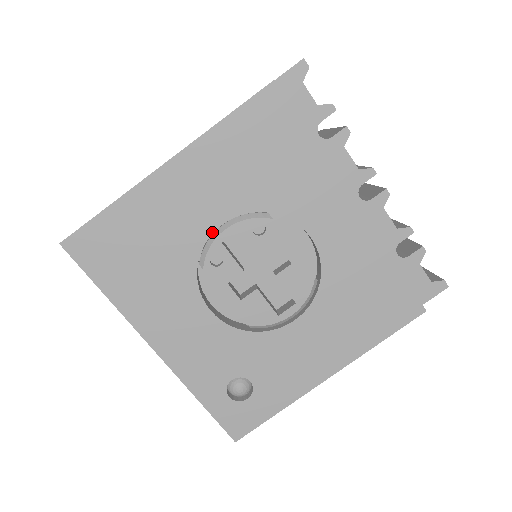
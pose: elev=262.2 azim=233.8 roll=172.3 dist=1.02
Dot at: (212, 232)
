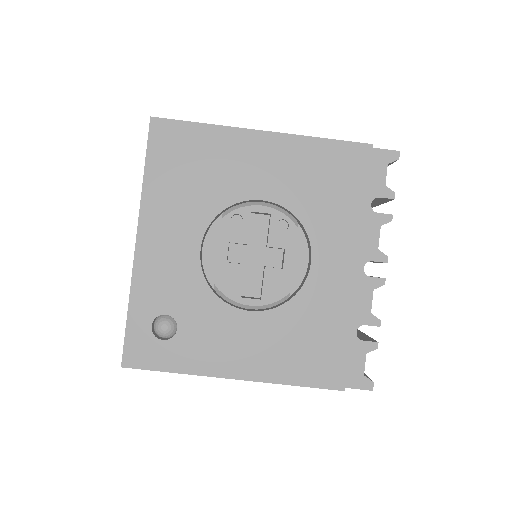
Dot at: (252, 199)
